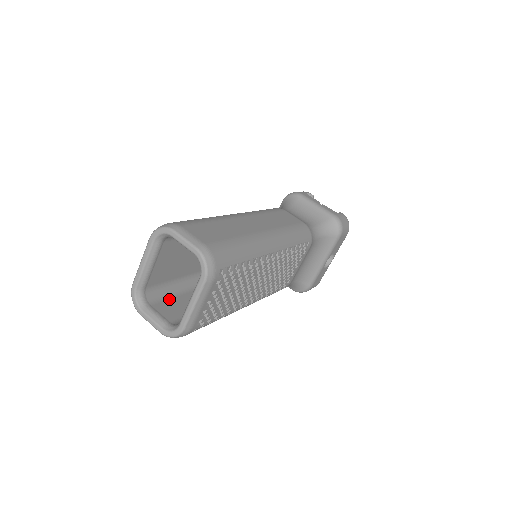
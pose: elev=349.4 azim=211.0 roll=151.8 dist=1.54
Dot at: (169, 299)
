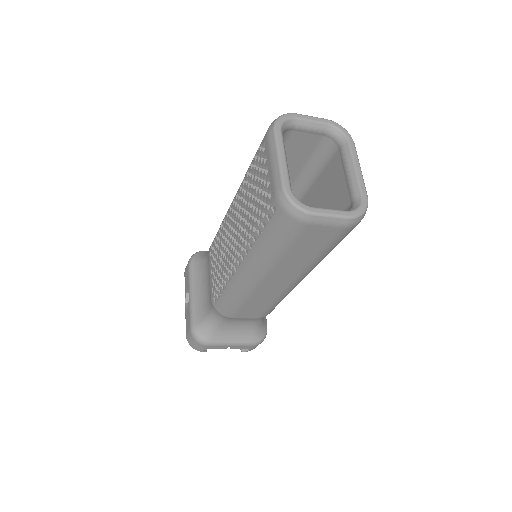
Dot at: occluded
